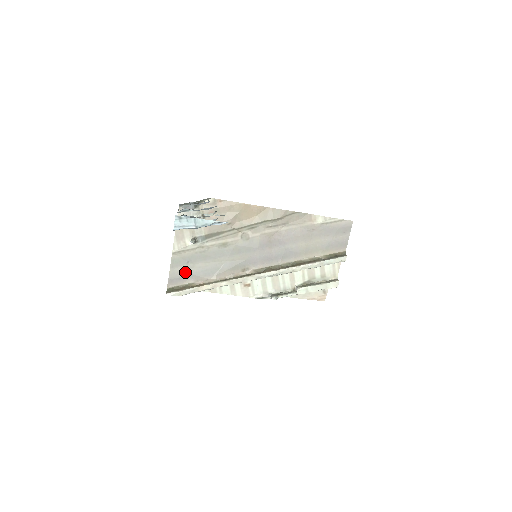
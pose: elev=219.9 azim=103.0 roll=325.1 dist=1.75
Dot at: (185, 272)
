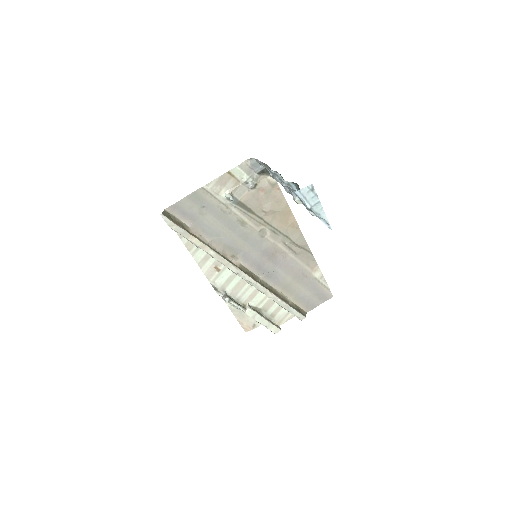
Dot at: (193, 212)
